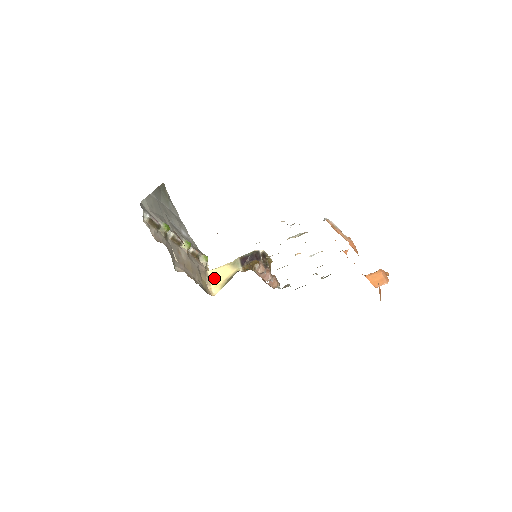
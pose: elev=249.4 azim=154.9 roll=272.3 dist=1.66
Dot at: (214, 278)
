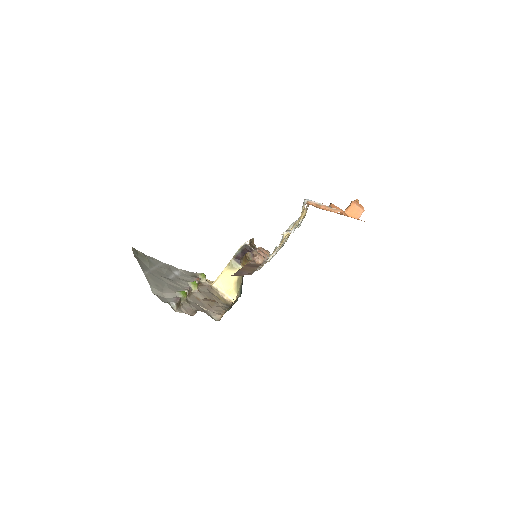
Dot at: (223, 287)
